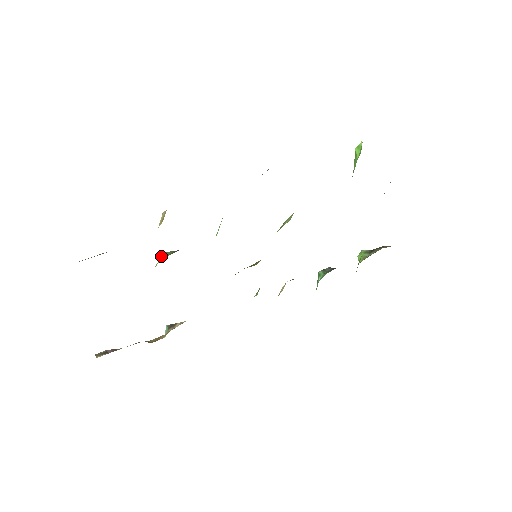
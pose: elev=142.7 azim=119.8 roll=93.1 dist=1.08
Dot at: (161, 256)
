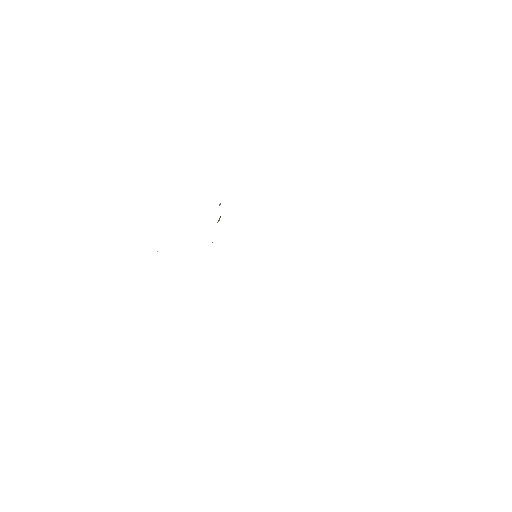
Dot at: occluded
